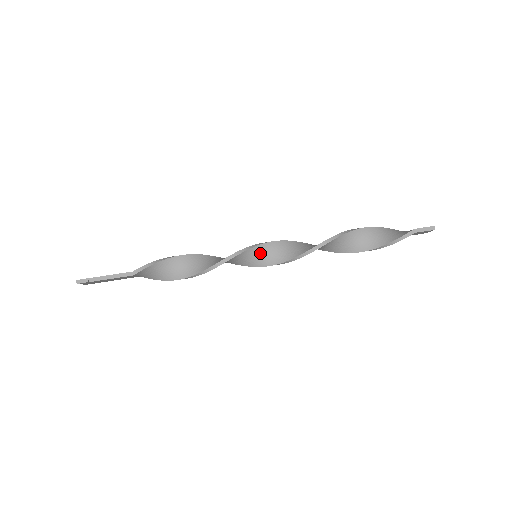
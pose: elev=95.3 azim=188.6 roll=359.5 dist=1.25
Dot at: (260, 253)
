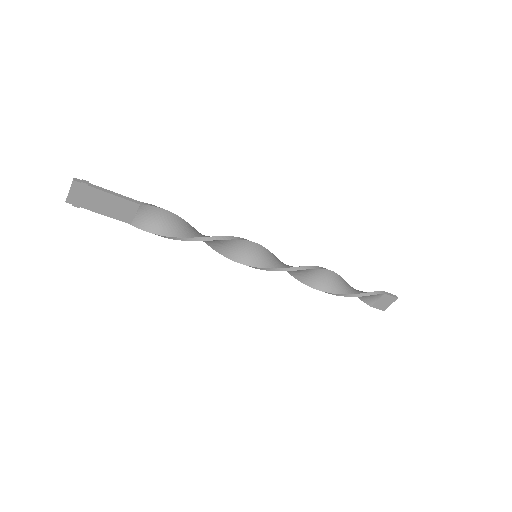
Dot at: (261, 254)
